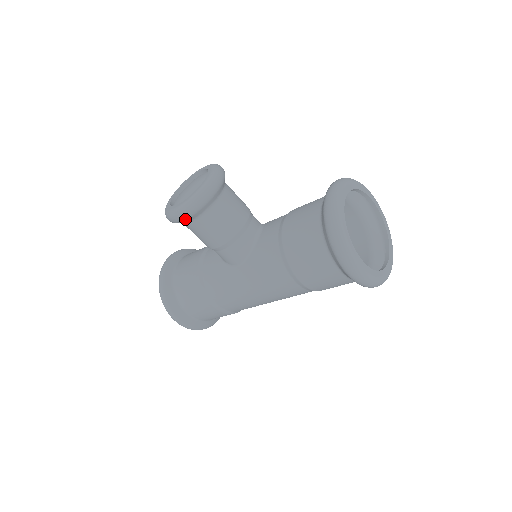
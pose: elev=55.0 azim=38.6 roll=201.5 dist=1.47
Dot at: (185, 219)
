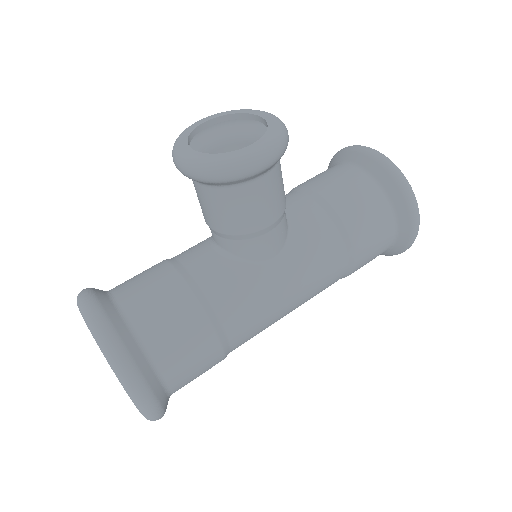
Dot at: (267, 167)
